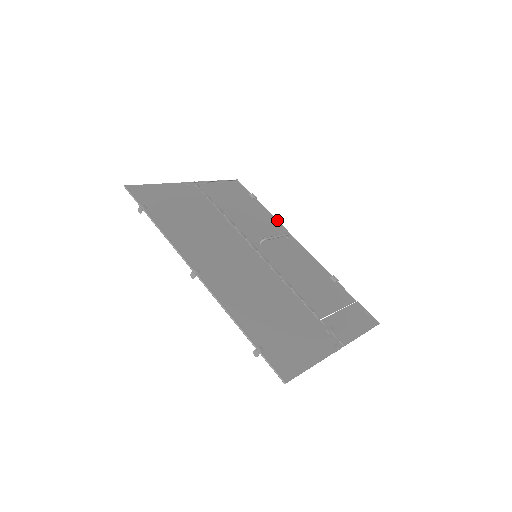
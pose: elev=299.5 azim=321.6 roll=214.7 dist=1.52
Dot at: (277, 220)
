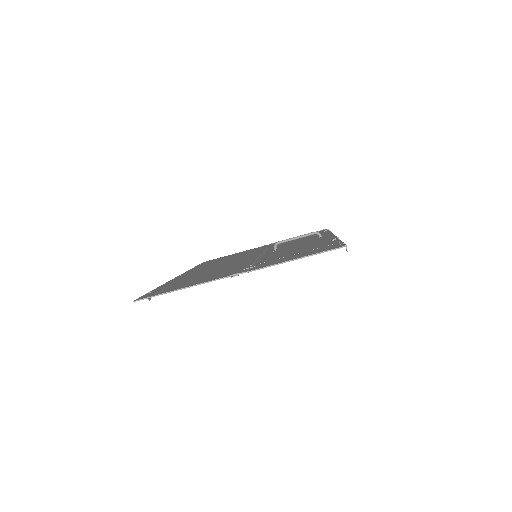
Dot at: (330, 232)
